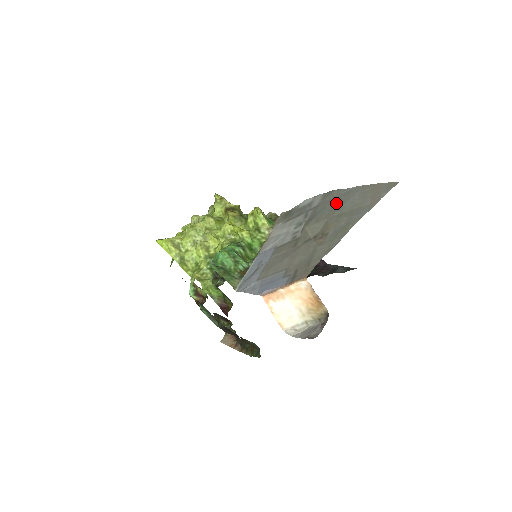
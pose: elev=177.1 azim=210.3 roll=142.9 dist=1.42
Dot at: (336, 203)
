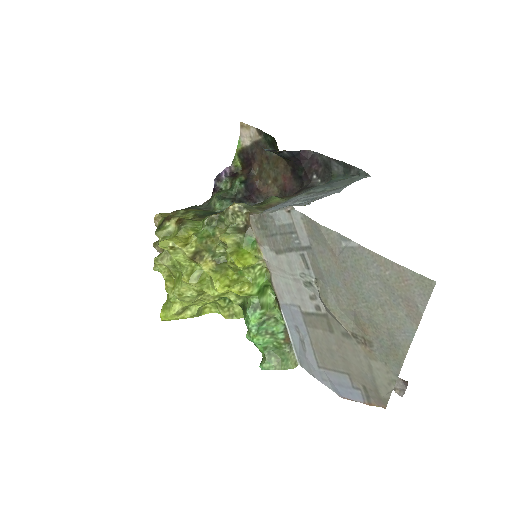
Dot at: (347, 276)
